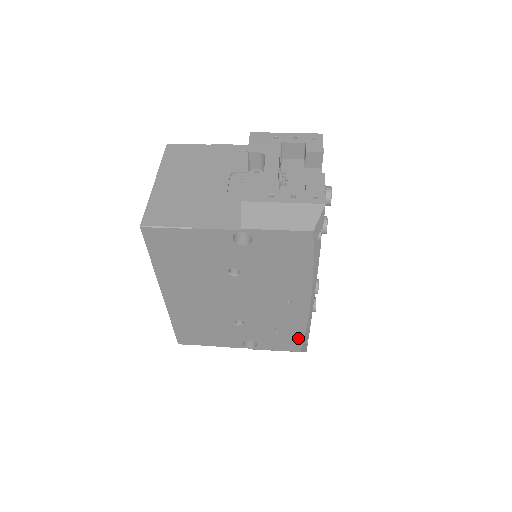
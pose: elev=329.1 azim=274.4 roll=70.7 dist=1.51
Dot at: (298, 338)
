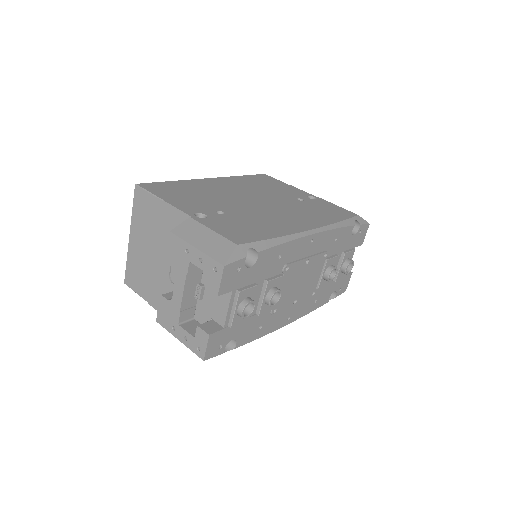
Dot at: occluded
